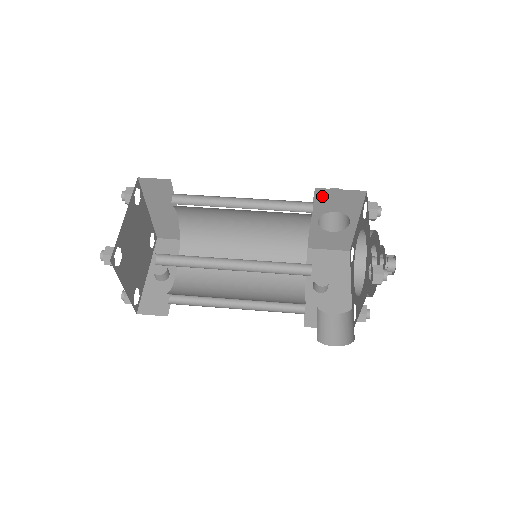
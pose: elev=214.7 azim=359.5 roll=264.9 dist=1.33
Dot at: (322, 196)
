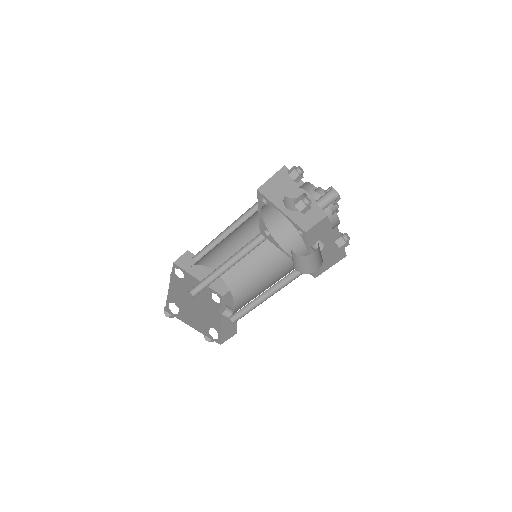
Dot at: (267, 191)
